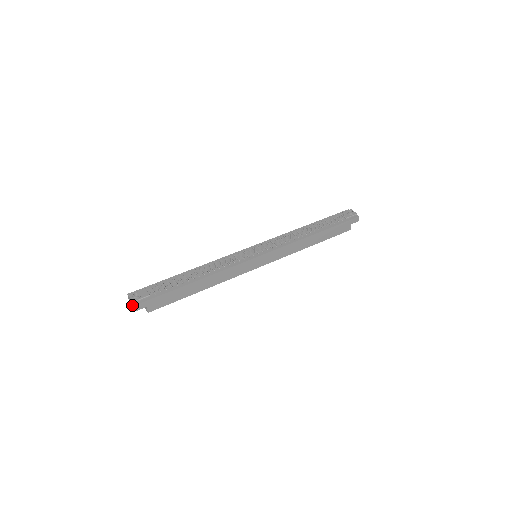
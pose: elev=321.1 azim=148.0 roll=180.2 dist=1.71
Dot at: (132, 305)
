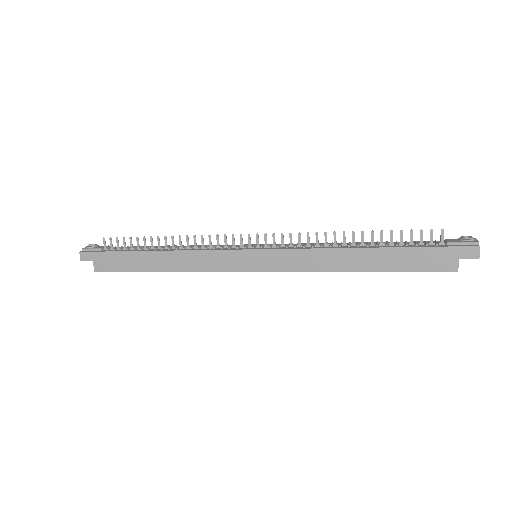
Dot at: occluded
